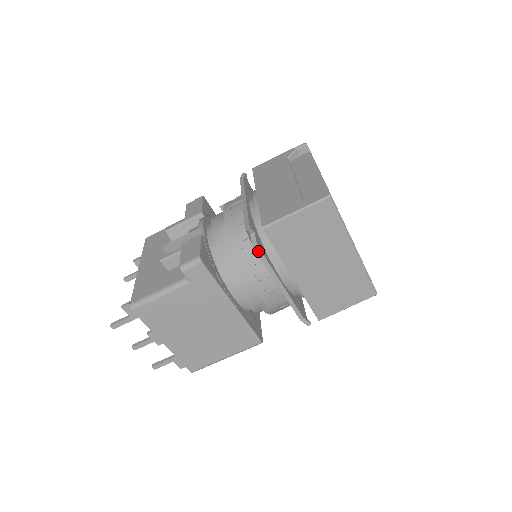
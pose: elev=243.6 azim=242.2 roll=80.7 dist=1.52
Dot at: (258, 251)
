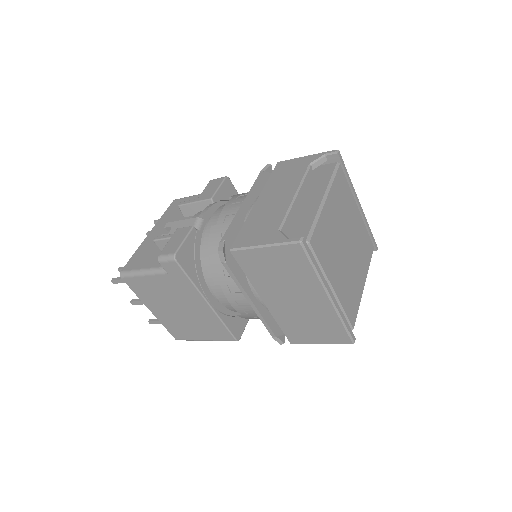
Dot at: (227, 268)
